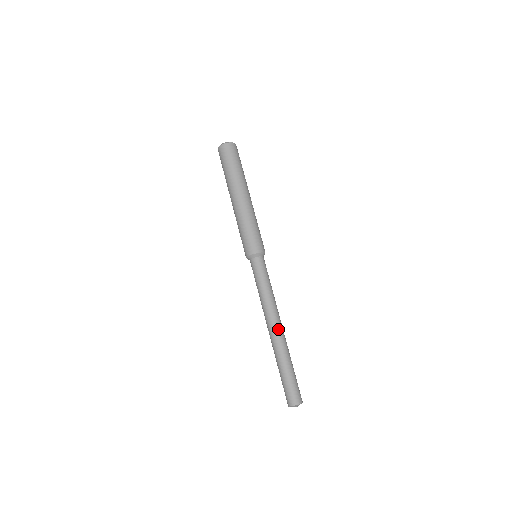
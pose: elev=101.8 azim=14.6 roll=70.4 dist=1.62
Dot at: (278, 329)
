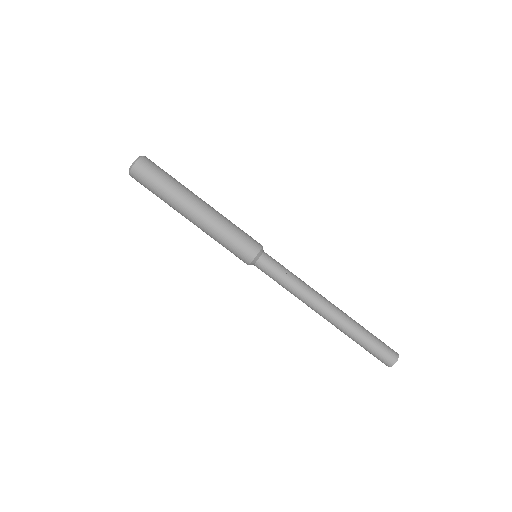
Dot at: (326, 315)
